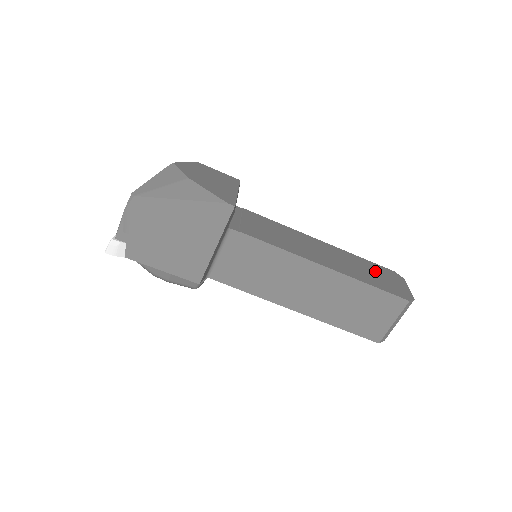
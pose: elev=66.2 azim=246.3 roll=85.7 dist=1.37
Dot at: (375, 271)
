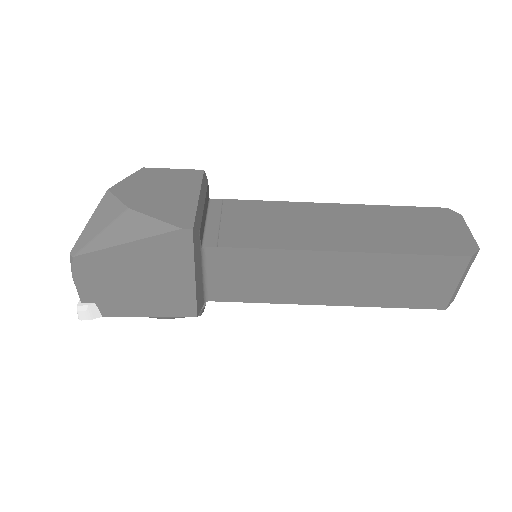
Dot at: (417, 222)
